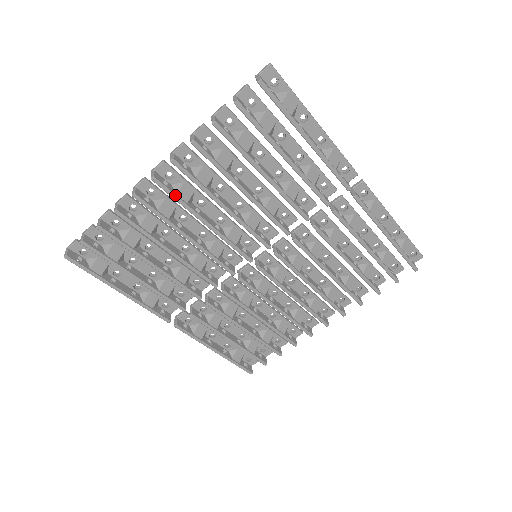
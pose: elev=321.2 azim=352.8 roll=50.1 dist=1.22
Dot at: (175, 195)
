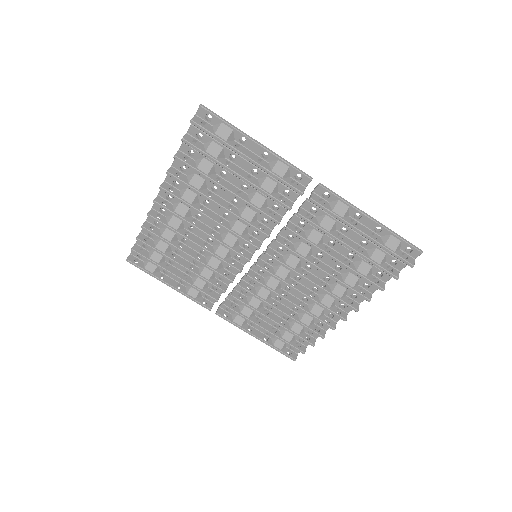
Dot at: (172, 212)
